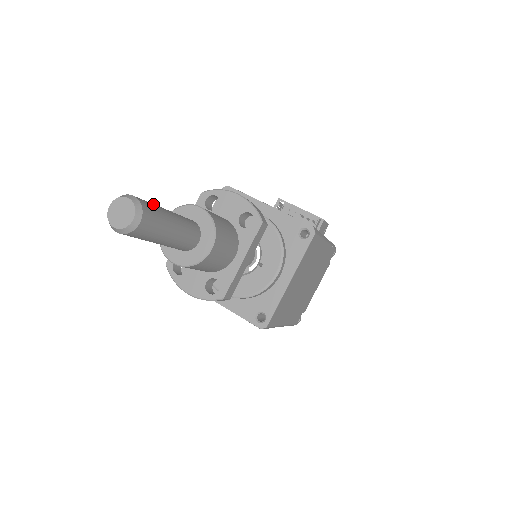
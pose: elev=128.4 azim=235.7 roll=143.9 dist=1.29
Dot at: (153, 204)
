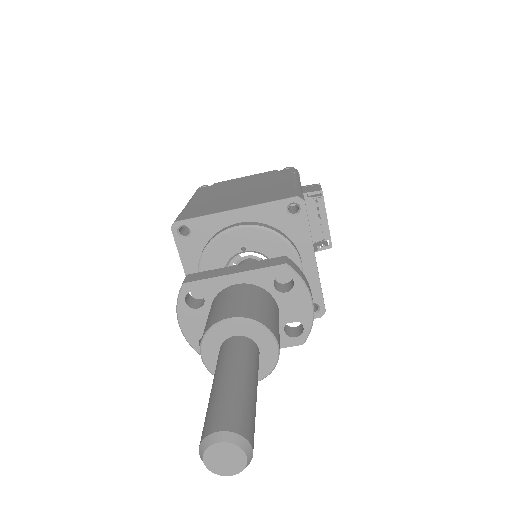
Dot at: occluded
